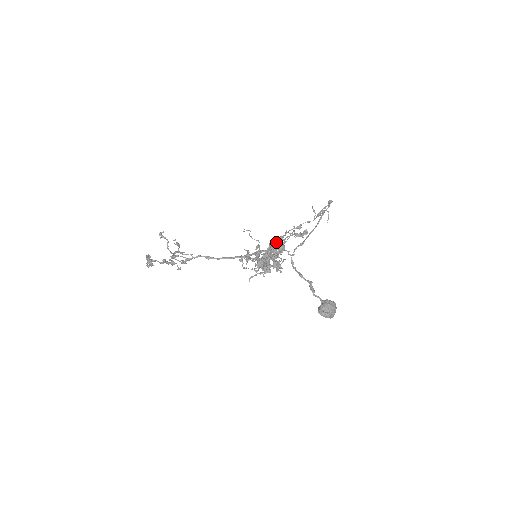
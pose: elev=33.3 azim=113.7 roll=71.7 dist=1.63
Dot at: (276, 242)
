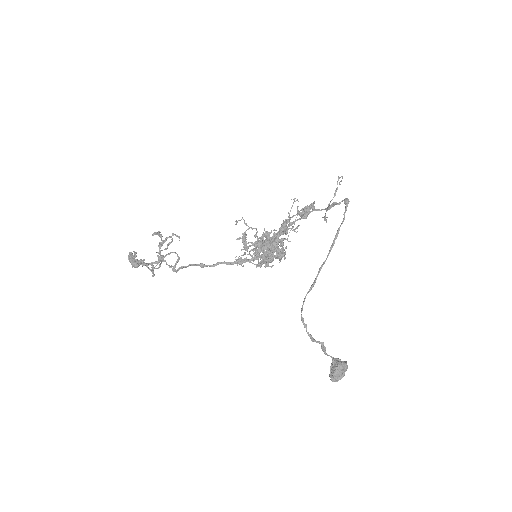
Dot at: (278, 238)
